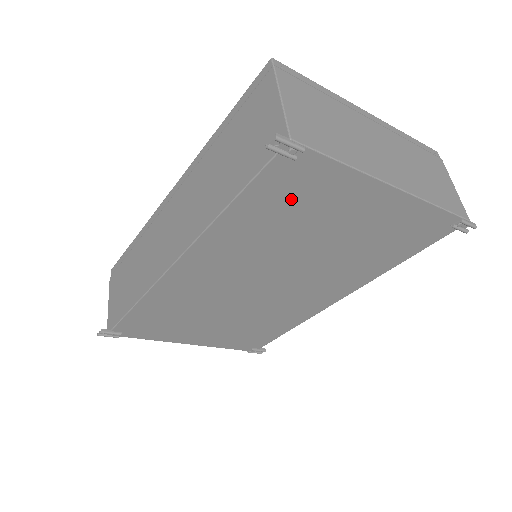
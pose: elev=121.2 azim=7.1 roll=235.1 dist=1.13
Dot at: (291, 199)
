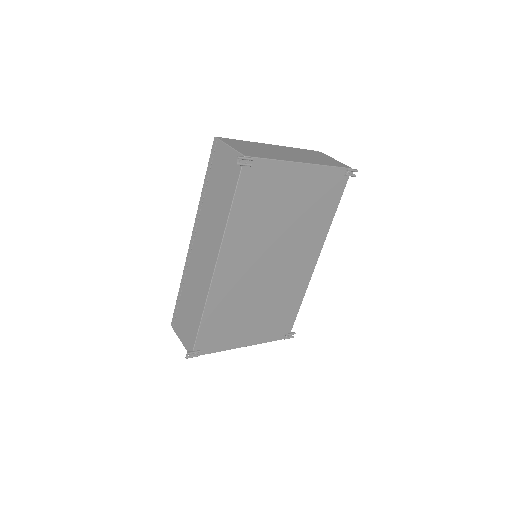
Dot at: (259, 192)
